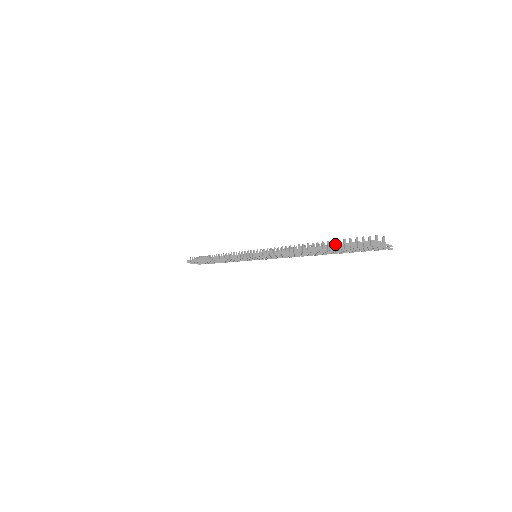
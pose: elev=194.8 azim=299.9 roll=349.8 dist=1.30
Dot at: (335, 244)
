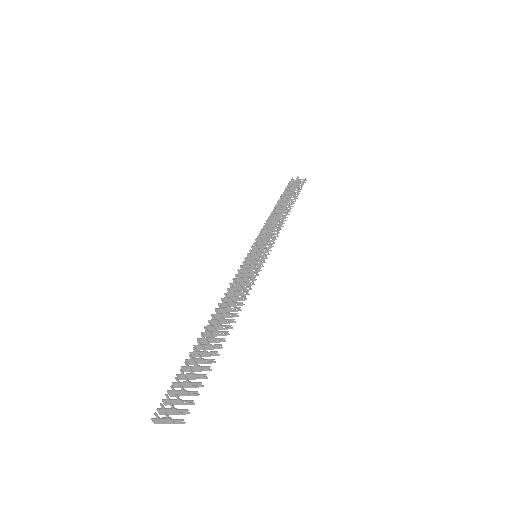
Dot at: (183, 367)
